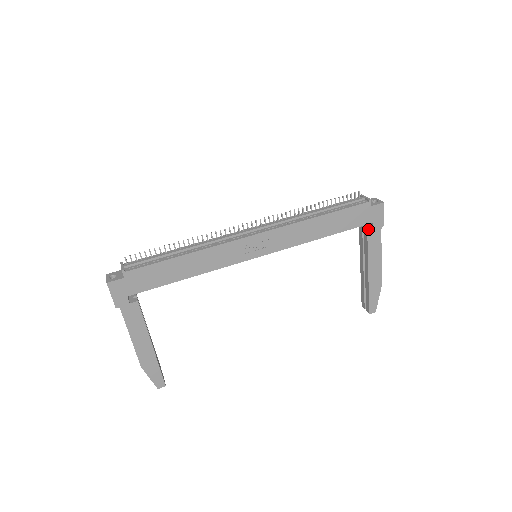
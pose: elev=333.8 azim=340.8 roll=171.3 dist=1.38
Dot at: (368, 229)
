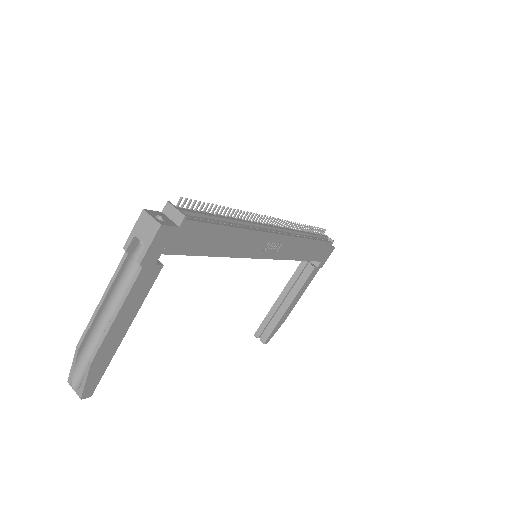
Dot at: (314, 265)
